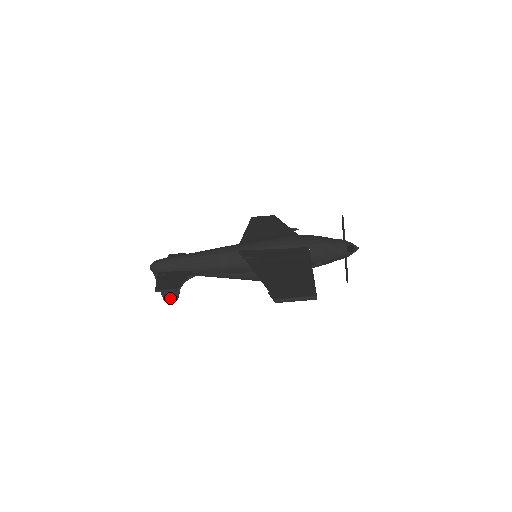
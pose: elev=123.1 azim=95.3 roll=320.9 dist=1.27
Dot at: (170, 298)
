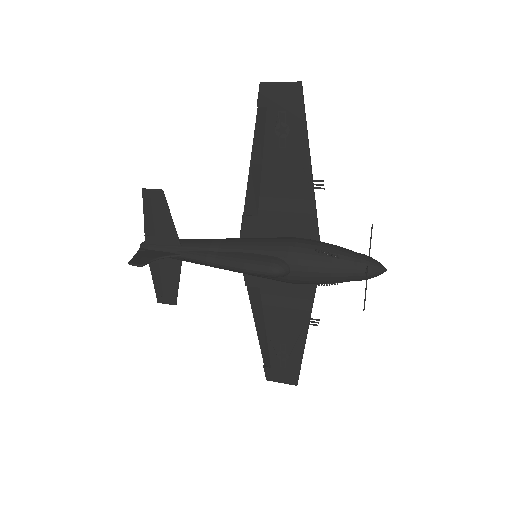
Dot at: (137, 262)
